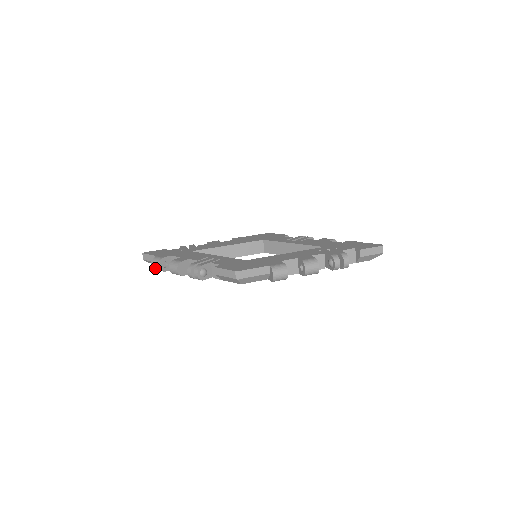
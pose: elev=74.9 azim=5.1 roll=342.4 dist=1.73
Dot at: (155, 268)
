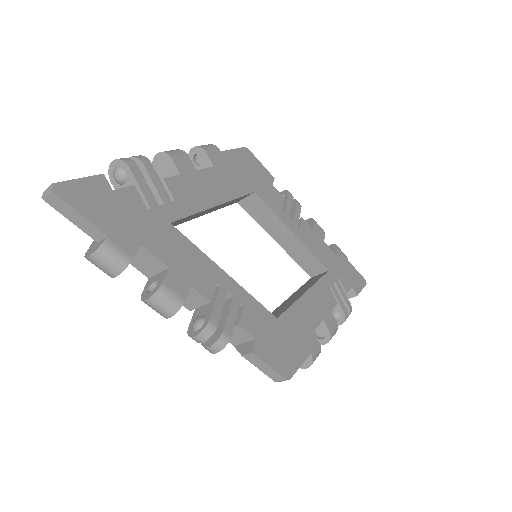
Dot at: (96, 266)
